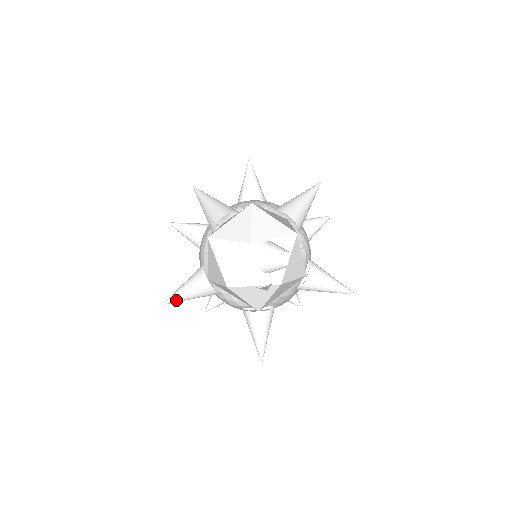
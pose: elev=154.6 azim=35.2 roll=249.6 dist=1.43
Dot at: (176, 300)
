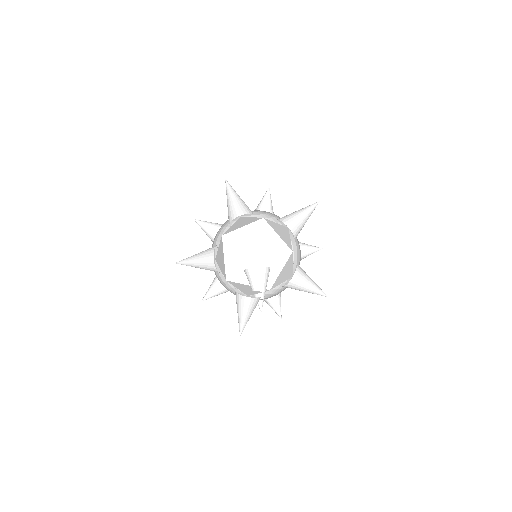
Dot at: occluded
